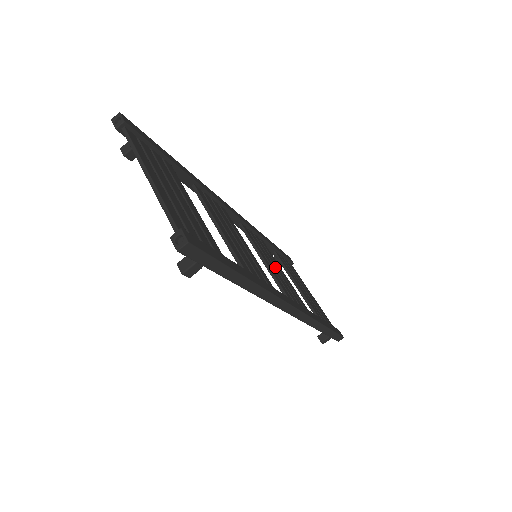
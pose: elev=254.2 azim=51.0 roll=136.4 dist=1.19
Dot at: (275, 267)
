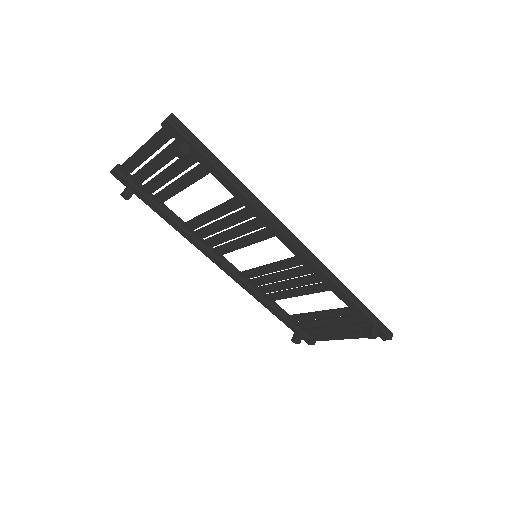
Dot at: (283, 281)
